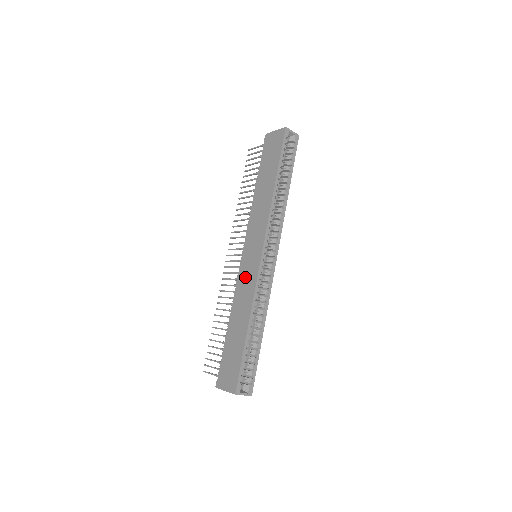
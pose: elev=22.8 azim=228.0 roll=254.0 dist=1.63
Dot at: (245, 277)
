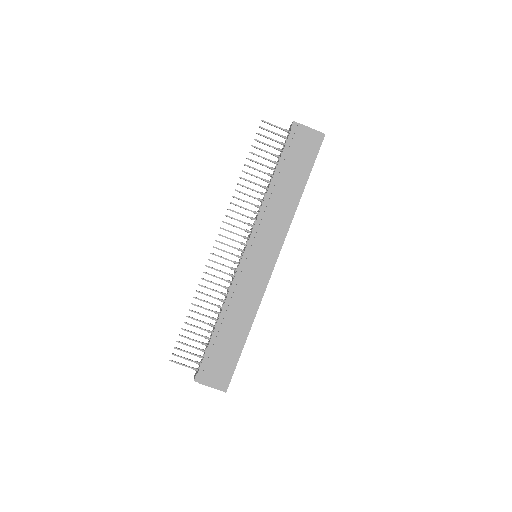
Dot at: (249, 280)
